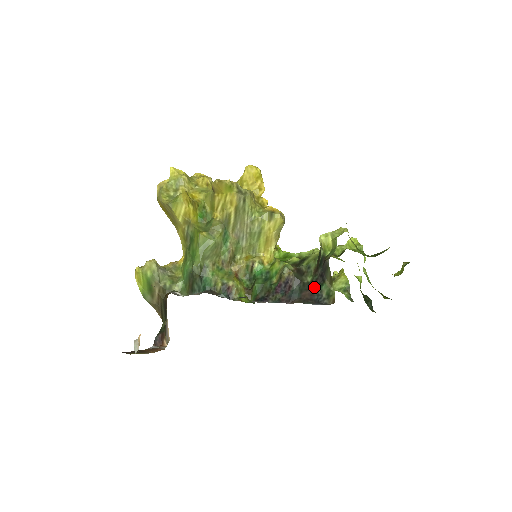
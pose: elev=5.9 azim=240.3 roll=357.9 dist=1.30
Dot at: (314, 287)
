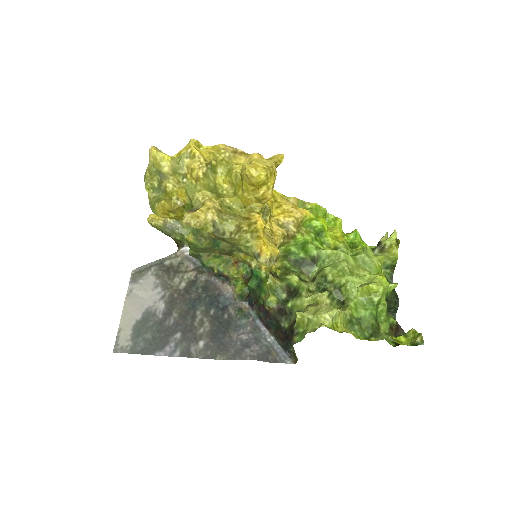
Dot at: (286, 337)
